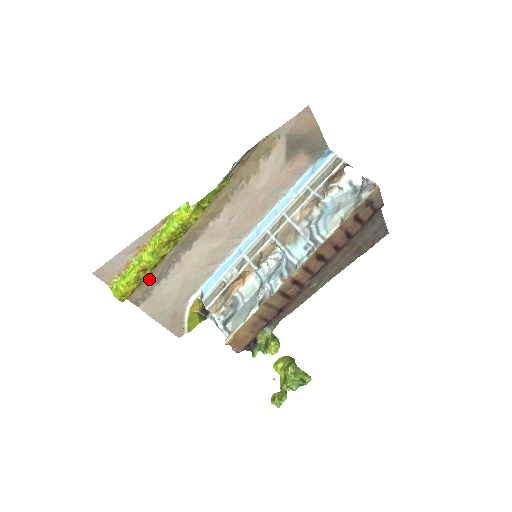
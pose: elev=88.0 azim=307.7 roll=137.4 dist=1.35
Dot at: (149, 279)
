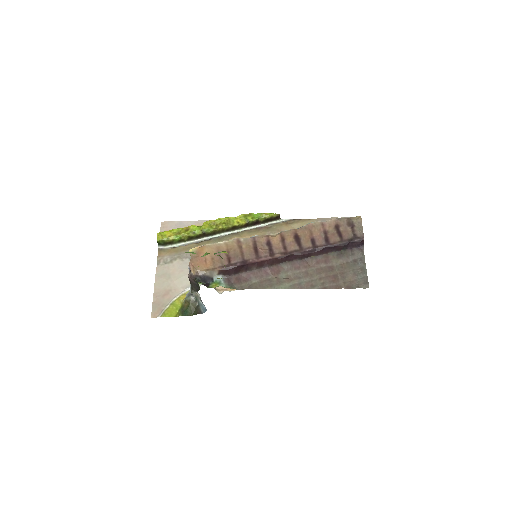
Dot at: (181, 251)
